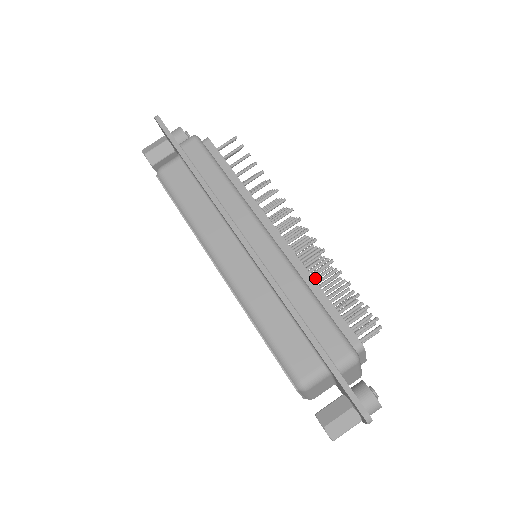
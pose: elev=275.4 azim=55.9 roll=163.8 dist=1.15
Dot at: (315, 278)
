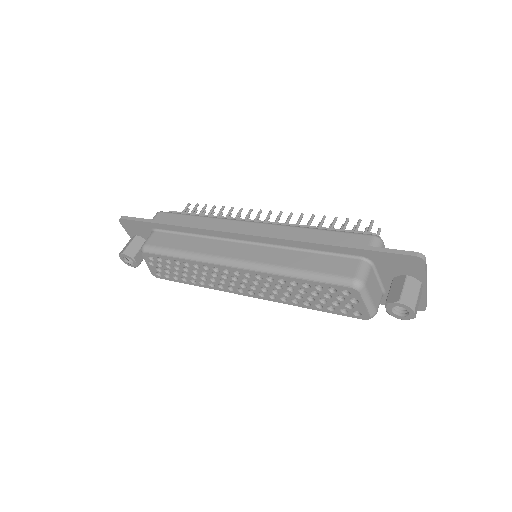
Dot at: occluded
